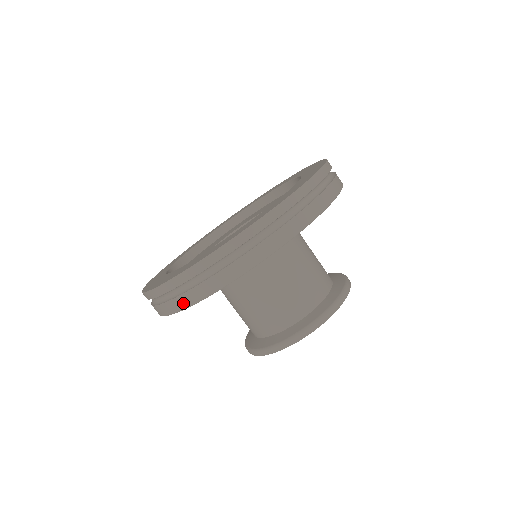
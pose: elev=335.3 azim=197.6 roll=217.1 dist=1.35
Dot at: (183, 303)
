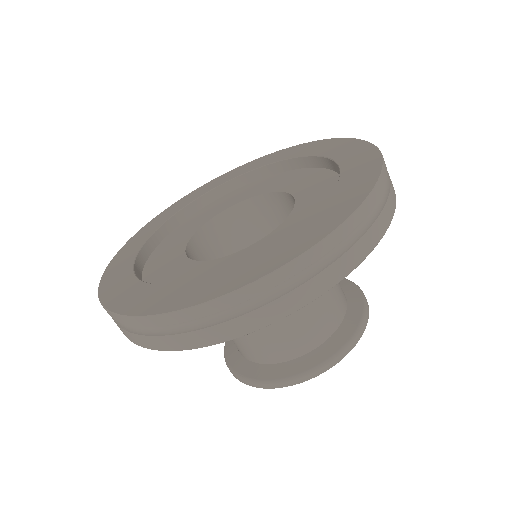
Dot at: occluded
